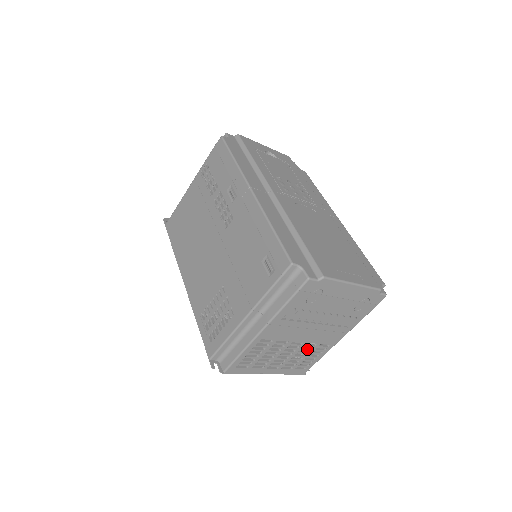
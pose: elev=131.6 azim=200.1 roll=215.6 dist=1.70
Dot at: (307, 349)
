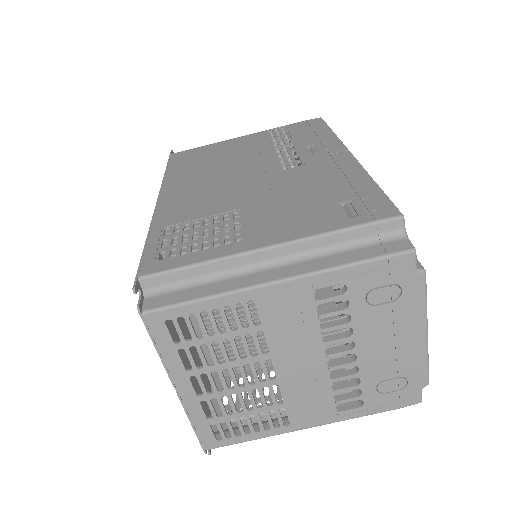
Dot at: (264, 398)
